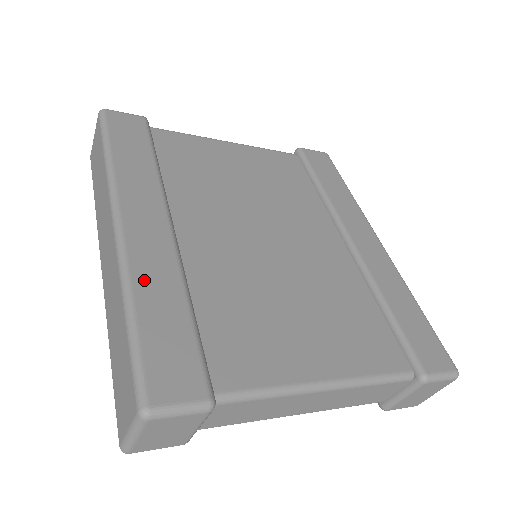
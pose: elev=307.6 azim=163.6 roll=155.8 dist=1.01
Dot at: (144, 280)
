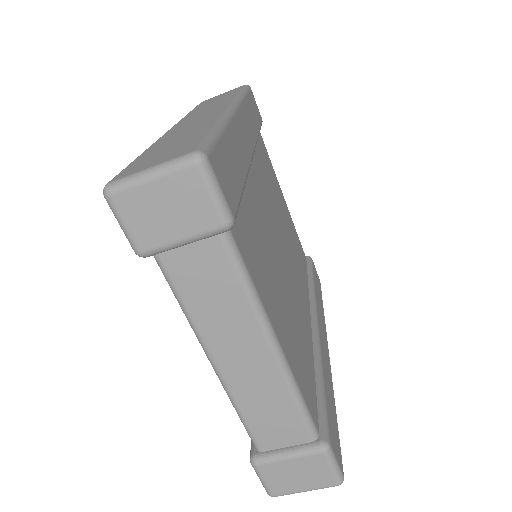
Dot at: (234, 136)
